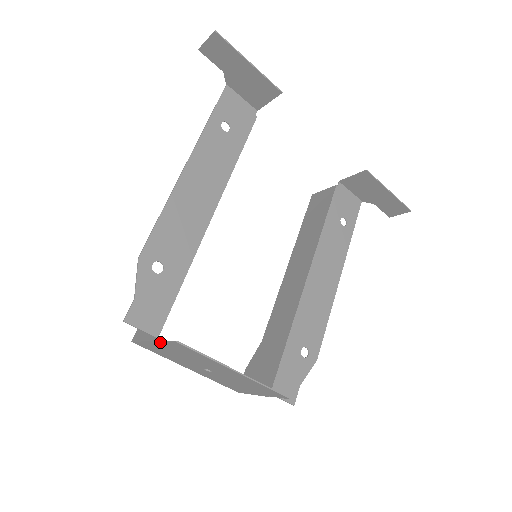
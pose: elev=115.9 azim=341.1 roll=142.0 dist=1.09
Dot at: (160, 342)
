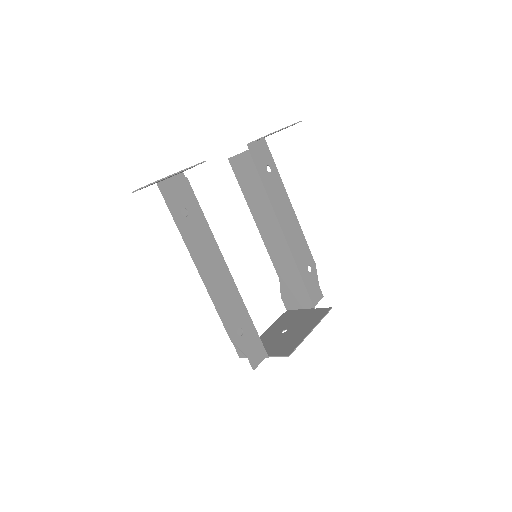
Dot at: occluded
